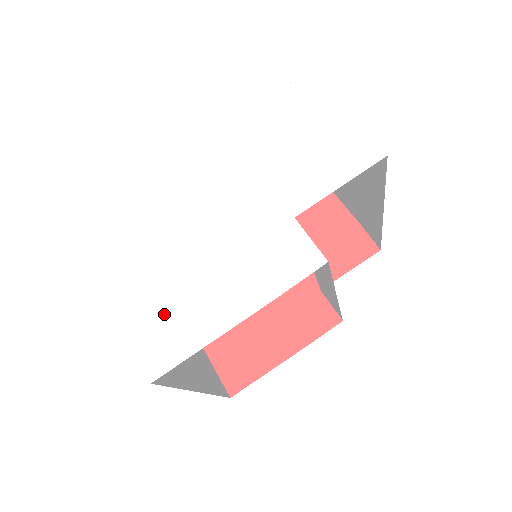
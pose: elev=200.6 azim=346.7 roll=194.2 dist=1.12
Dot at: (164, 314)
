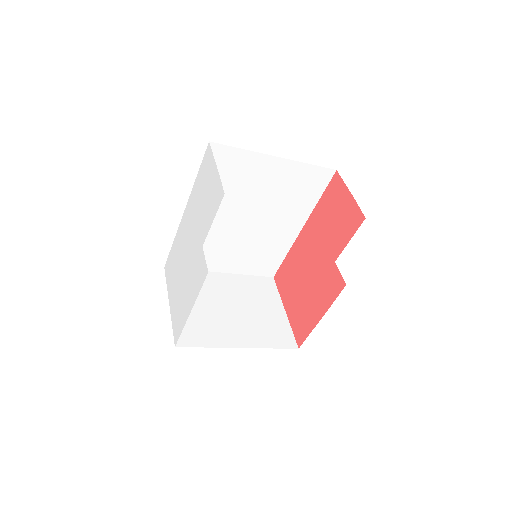
Dot at: (177, 311)
